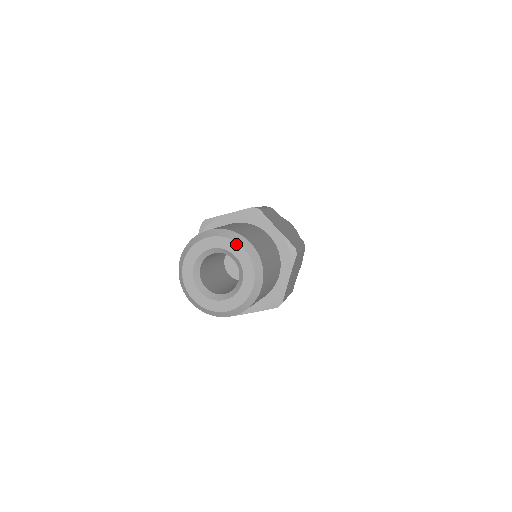
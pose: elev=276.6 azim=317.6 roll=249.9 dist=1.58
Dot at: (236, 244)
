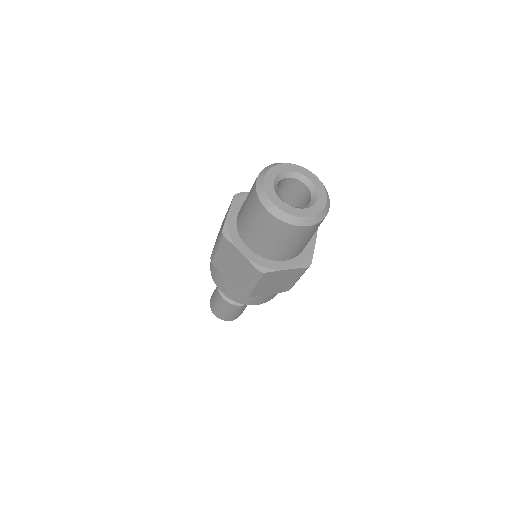
Dot at: (309, 171)
